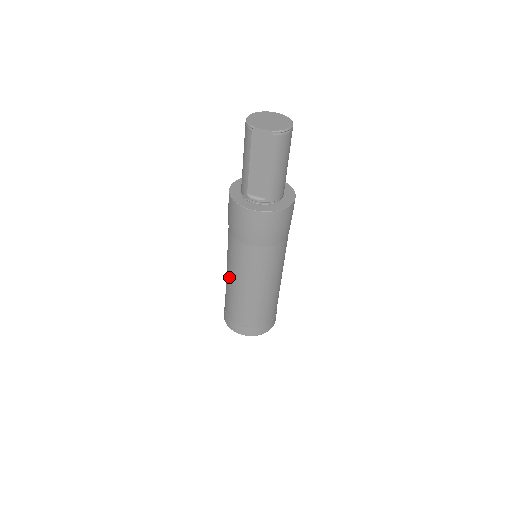
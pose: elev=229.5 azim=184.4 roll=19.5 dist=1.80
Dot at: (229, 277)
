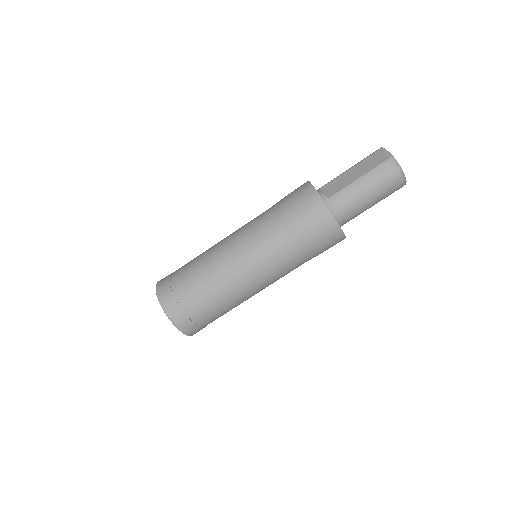
Dot at: occluded
